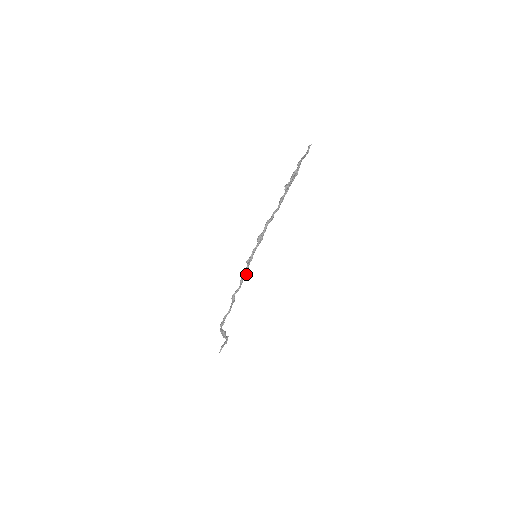
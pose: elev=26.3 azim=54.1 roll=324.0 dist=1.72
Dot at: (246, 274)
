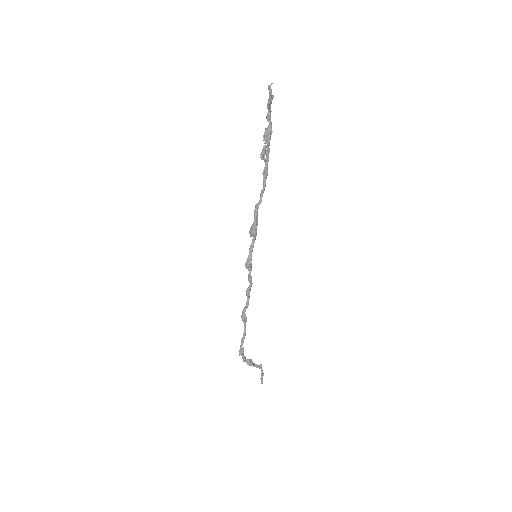
Dot at: (251, 282)
